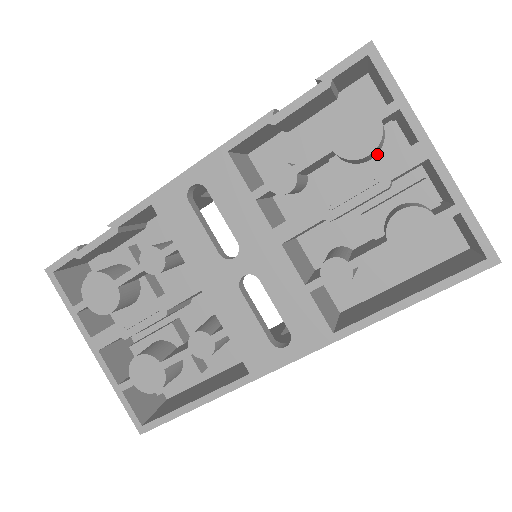
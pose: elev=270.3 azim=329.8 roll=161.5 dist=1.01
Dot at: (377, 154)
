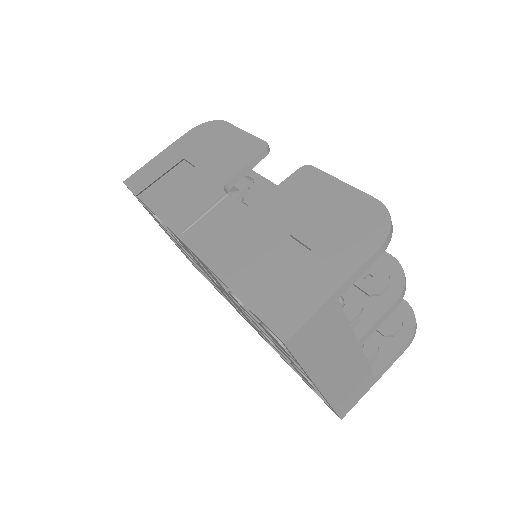
Dot at: occluded
